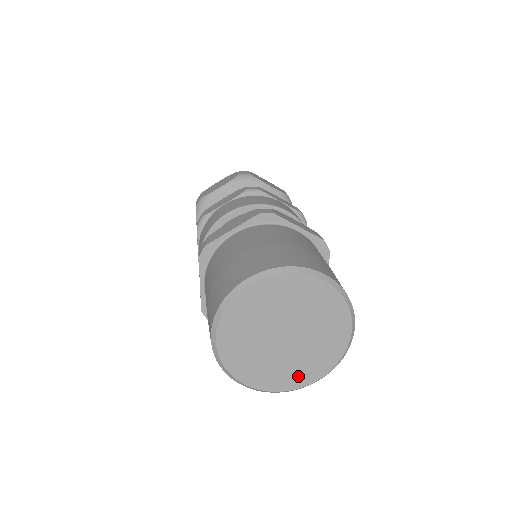
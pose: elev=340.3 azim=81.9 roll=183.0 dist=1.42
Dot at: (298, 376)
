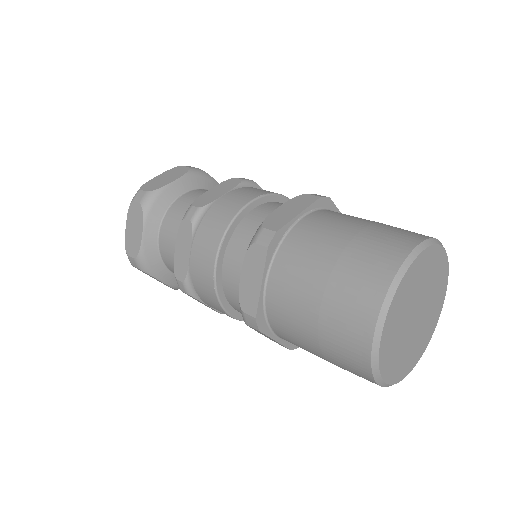
Dot at: (410, 361)
